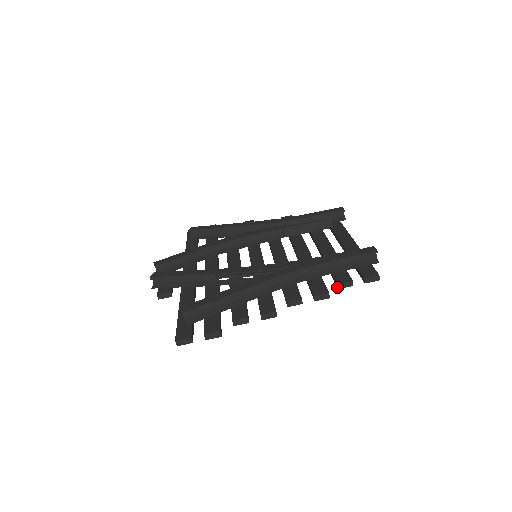
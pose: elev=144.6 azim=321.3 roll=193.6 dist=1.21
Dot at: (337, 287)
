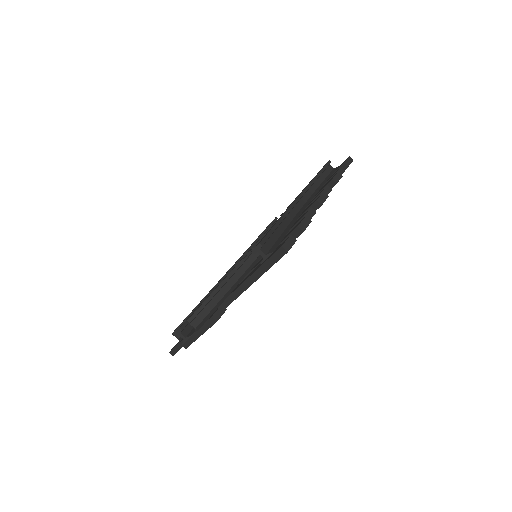
Dot at: occluded
